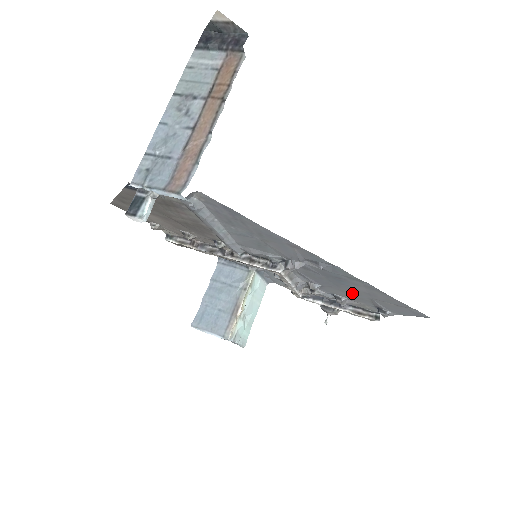
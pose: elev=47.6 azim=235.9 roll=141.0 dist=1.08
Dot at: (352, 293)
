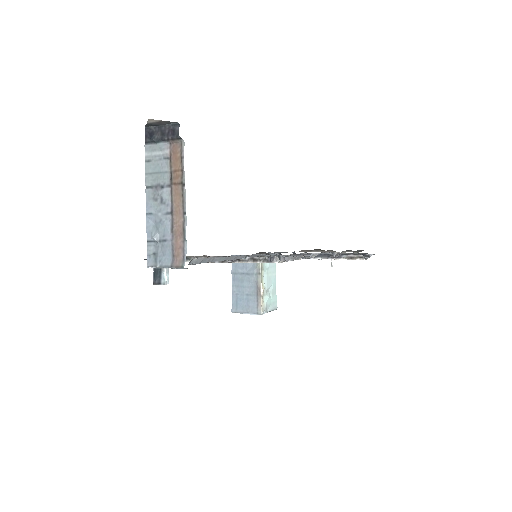
Dot at: occluded
